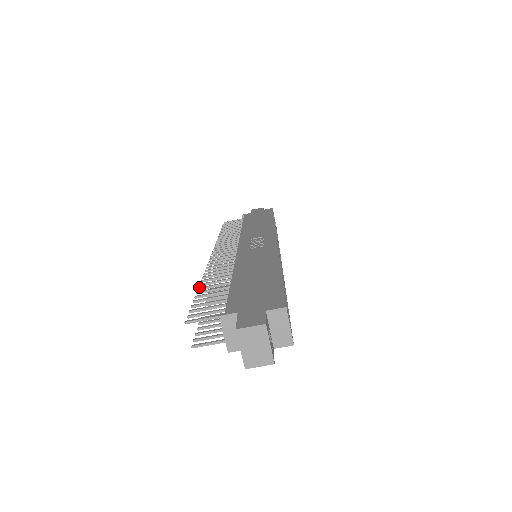
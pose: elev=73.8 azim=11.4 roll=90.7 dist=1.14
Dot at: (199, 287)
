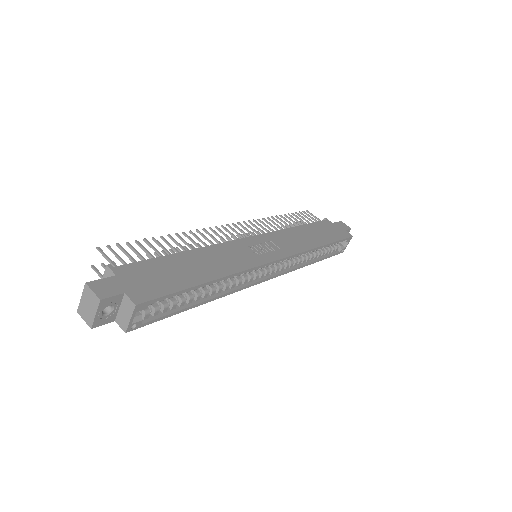
Dot at: (162, 236)
